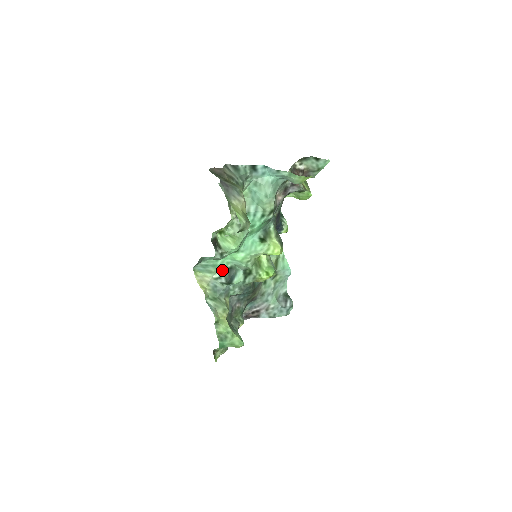
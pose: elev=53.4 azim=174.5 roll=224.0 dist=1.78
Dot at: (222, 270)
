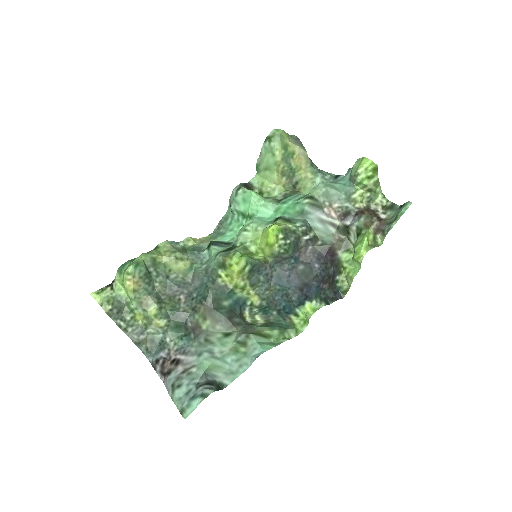
Dot at: occluded
